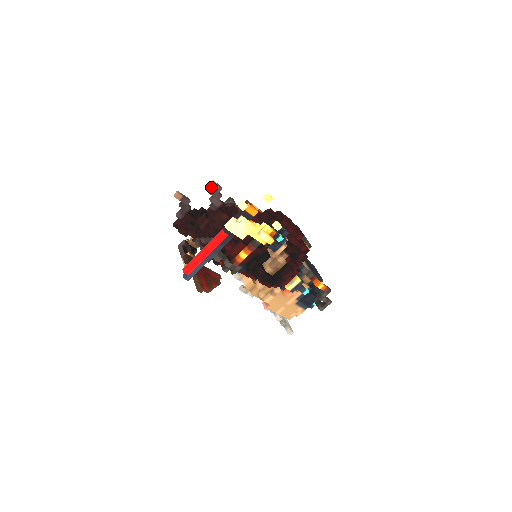
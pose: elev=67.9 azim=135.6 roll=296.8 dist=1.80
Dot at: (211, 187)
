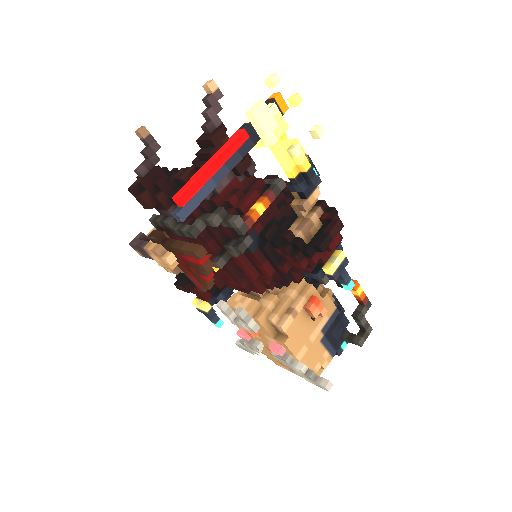
Dot at: (208, 86)
